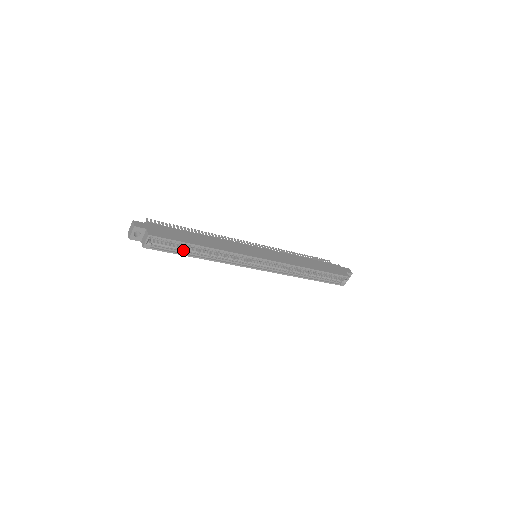
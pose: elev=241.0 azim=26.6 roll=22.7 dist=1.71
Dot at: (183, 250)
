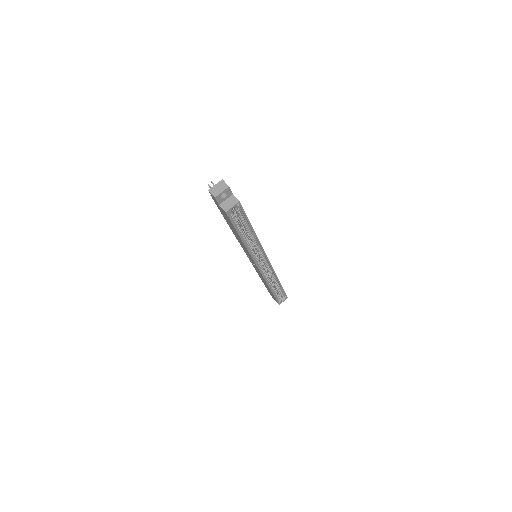
Dot at: (240, 228)
